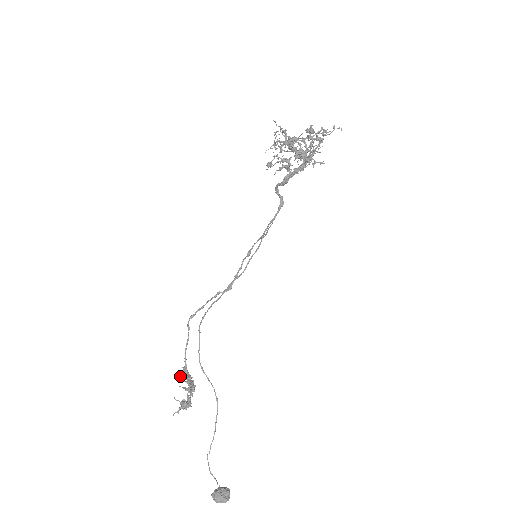
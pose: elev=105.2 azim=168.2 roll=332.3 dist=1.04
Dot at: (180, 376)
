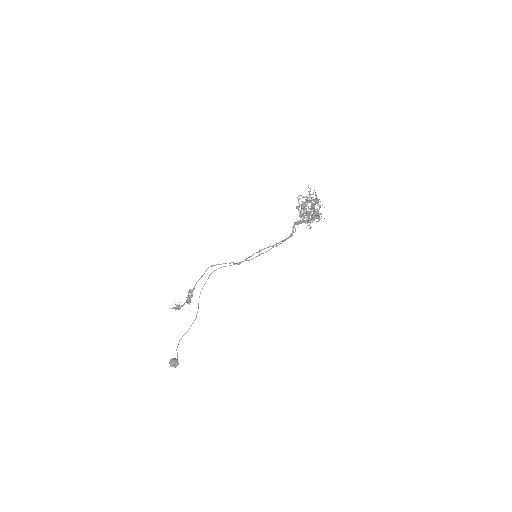
Dot at: (189, 292)
